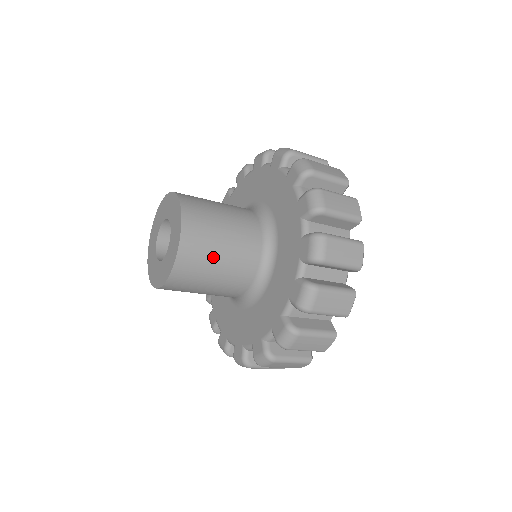
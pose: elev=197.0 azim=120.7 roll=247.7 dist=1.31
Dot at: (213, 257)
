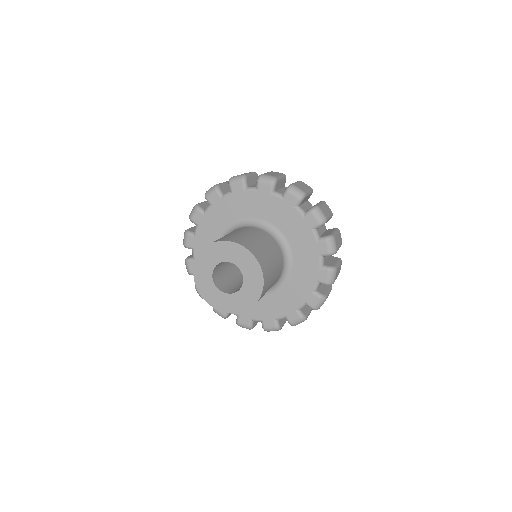
Dot at: occluded
